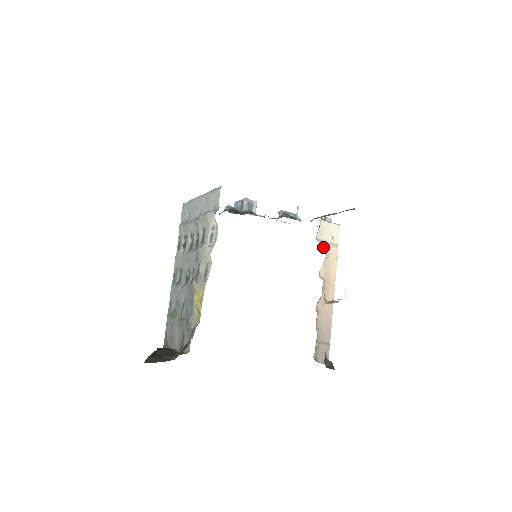
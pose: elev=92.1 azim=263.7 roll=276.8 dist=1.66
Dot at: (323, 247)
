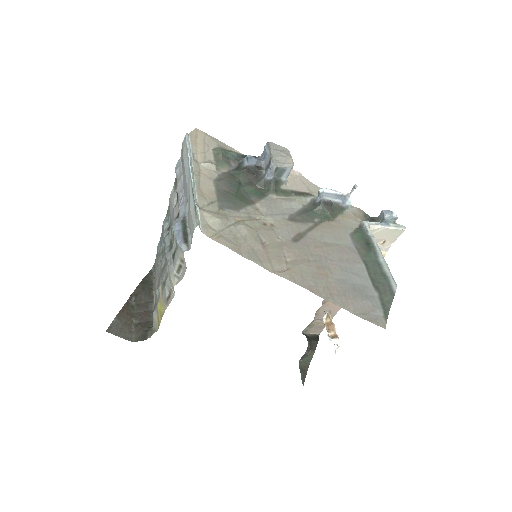
Dot at: occluded
